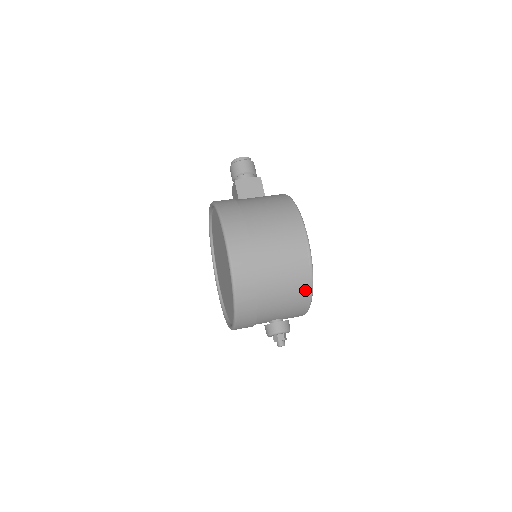
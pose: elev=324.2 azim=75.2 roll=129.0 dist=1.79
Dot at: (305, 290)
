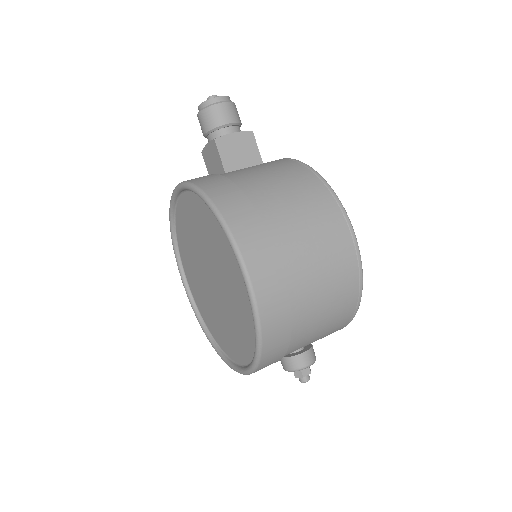
Dot at: (349, 313)
